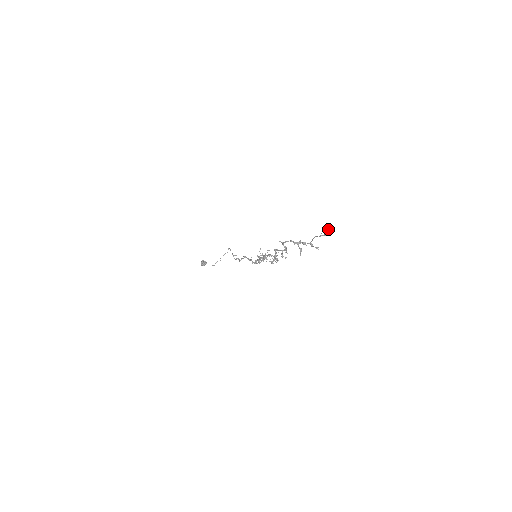
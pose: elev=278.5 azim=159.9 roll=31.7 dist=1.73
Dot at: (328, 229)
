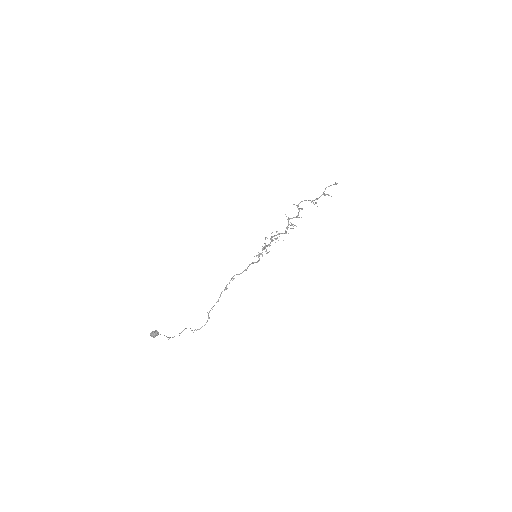
Dot at: occluded
